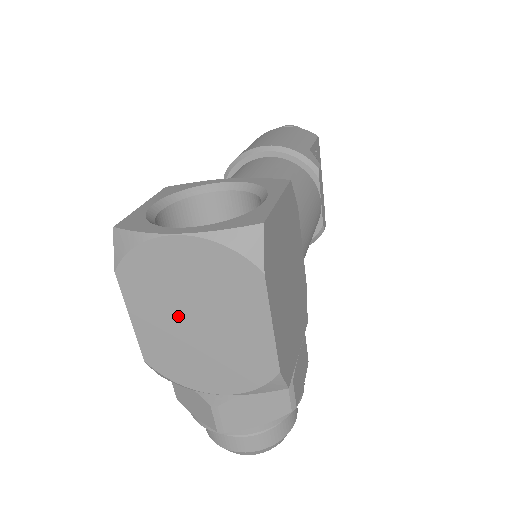
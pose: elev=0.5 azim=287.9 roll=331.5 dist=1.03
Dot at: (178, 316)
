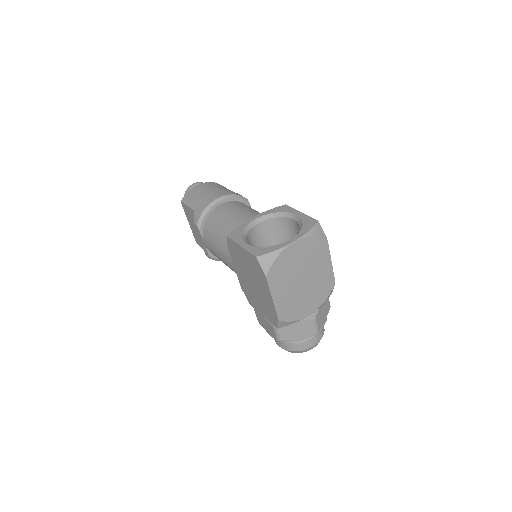
Dot at: (295, 283)
